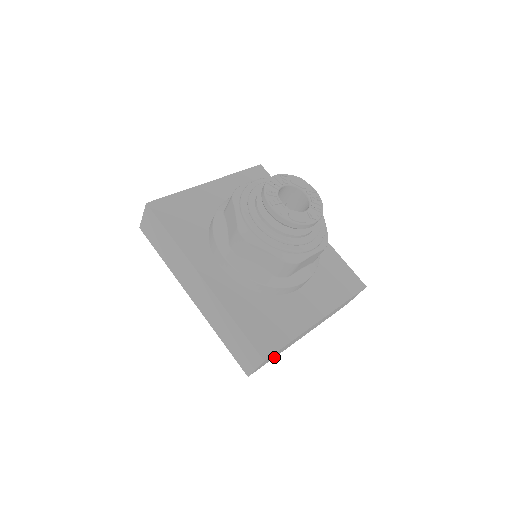
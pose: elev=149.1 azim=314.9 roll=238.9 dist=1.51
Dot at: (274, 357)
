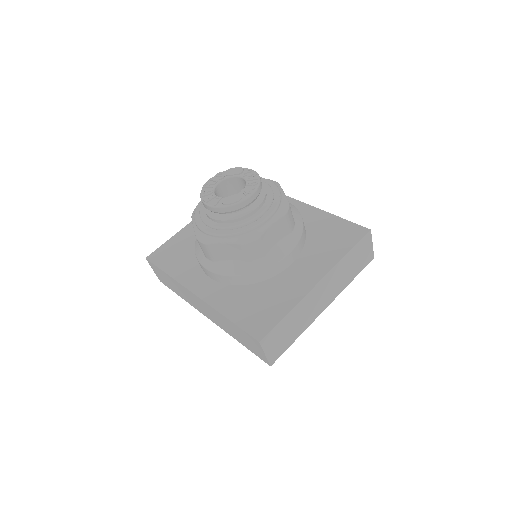
Dot at: (295, 339)
